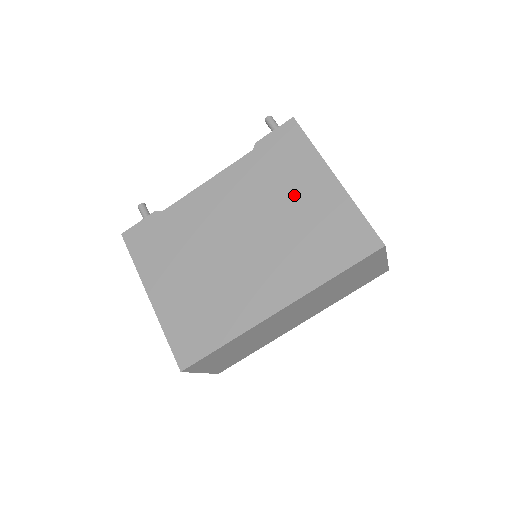
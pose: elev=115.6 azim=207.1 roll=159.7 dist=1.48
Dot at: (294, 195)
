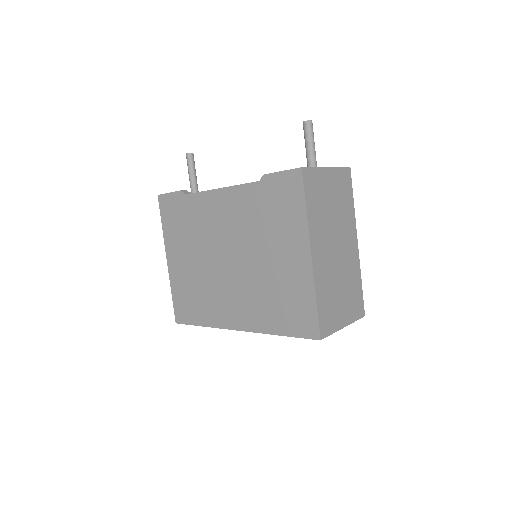
Dot at: (275, 249)
